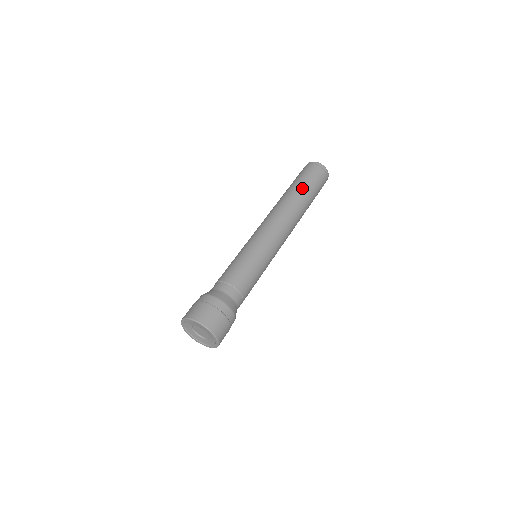
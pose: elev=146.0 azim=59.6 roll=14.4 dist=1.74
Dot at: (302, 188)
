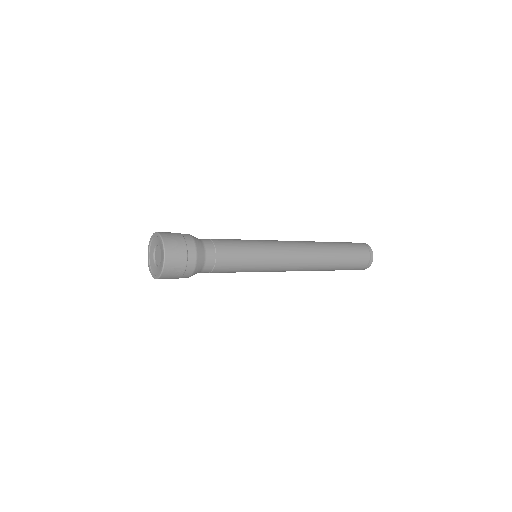
Dot at: (339, 246)
